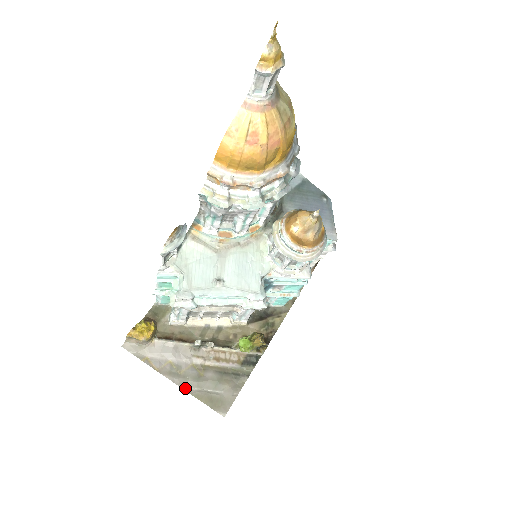
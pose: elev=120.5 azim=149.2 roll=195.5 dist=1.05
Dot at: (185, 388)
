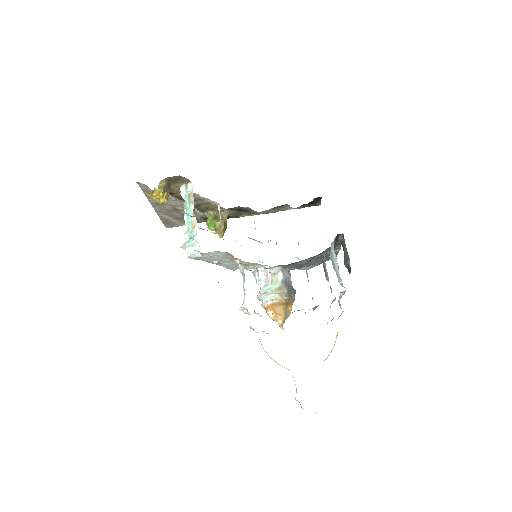
Dot at: (157, 212)
